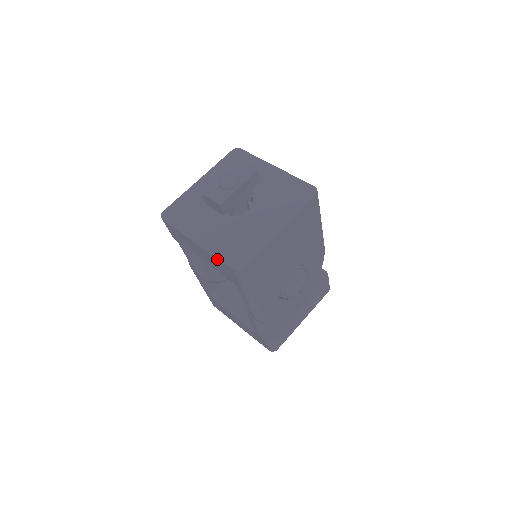
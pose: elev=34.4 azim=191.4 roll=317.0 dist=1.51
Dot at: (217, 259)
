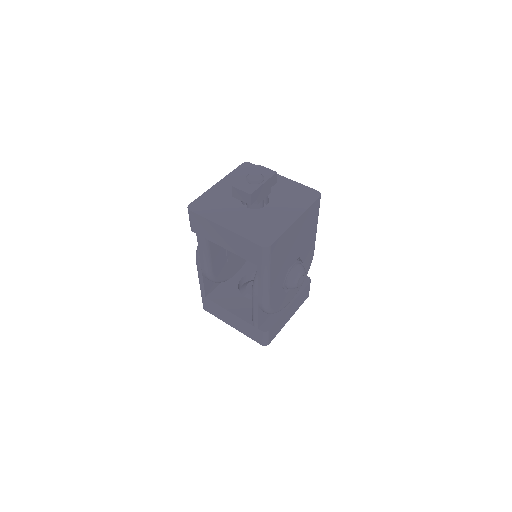
Dot at: (246, 240)
